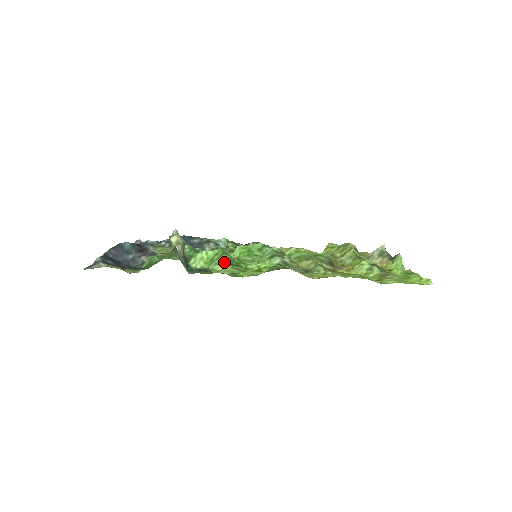
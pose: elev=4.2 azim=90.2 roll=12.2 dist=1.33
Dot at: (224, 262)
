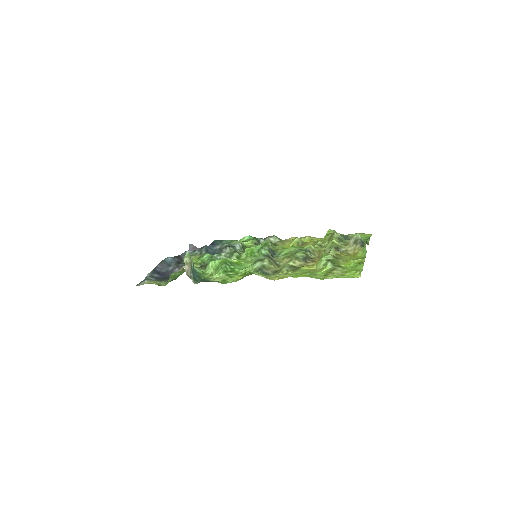
Dot at: (221, 271)
